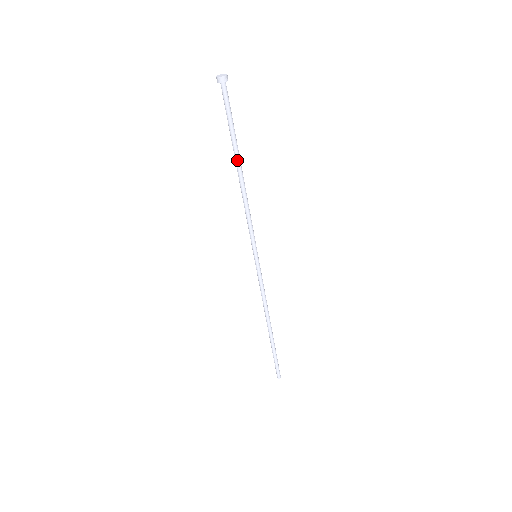
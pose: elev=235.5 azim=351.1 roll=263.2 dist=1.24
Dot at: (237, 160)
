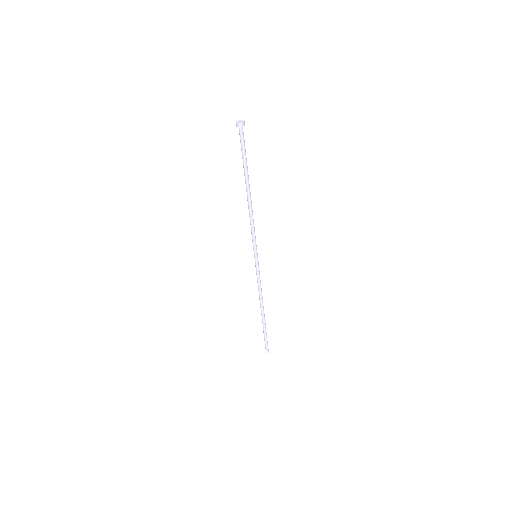
Dot at: (247, 184)
